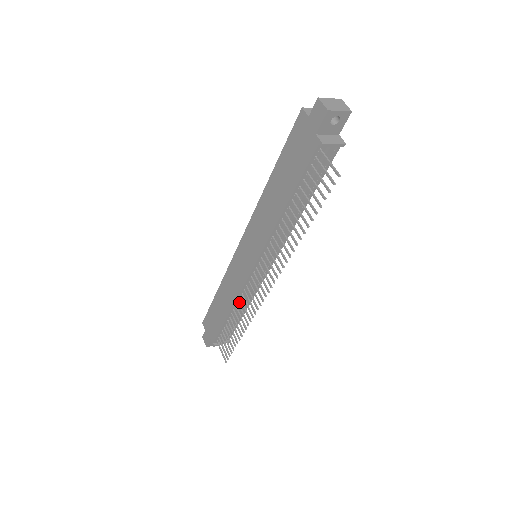
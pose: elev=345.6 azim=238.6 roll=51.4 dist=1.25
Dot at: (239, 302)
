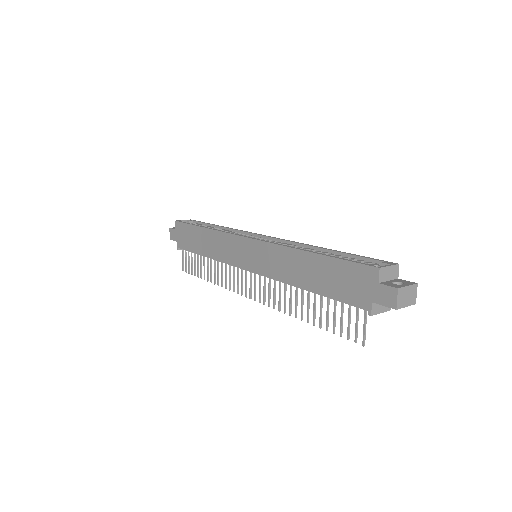
Dot at: occluded
